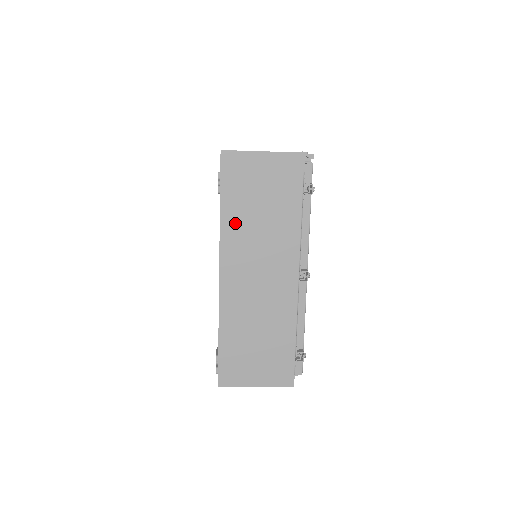
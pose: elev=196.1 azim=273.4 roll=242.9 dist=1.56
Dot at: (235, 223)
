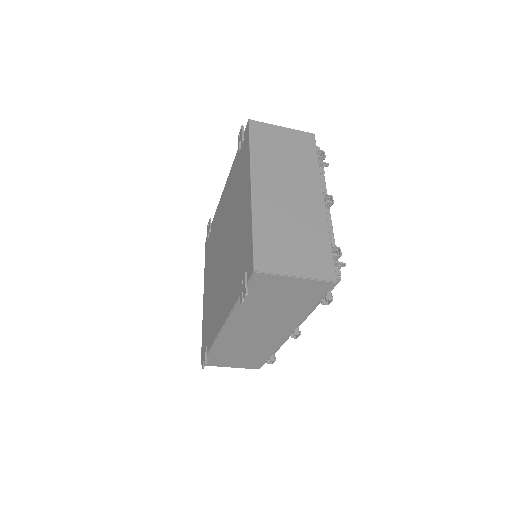
Dot at: (248, 308)
